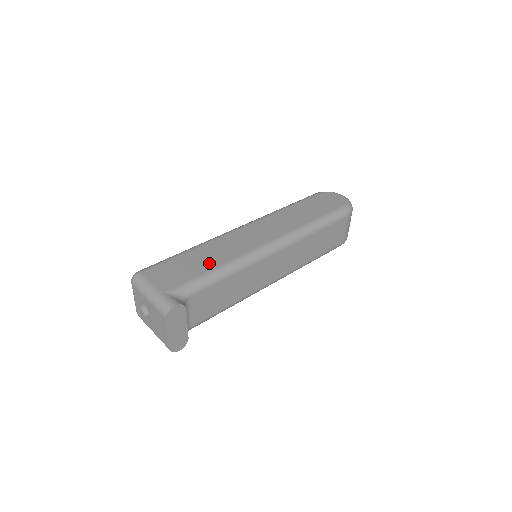
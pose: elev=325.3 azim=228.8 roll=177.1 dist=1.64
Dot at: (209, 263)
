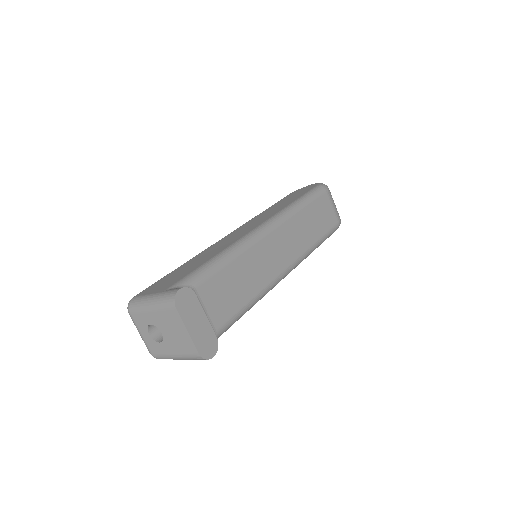
Dot at: (204, 259)
